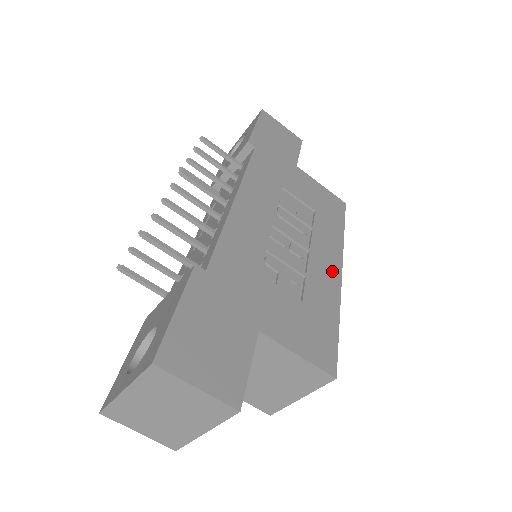
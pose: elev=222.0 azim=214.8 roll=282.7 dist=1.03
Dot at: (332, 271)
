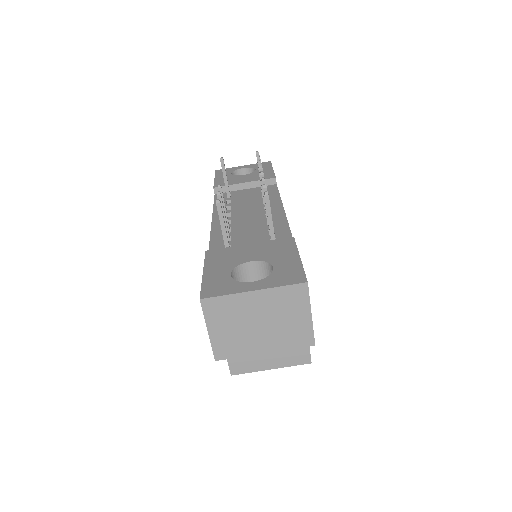
Dot at: occluded
